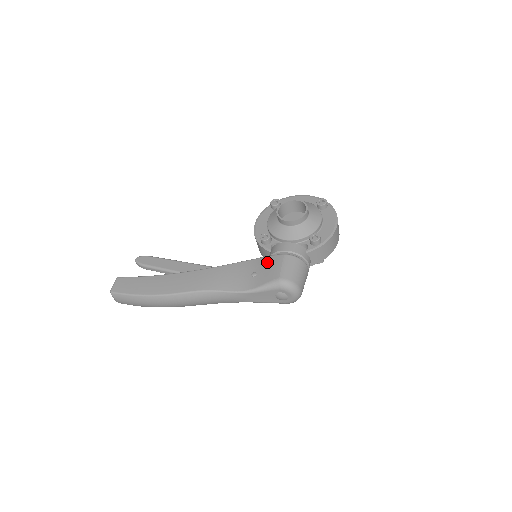
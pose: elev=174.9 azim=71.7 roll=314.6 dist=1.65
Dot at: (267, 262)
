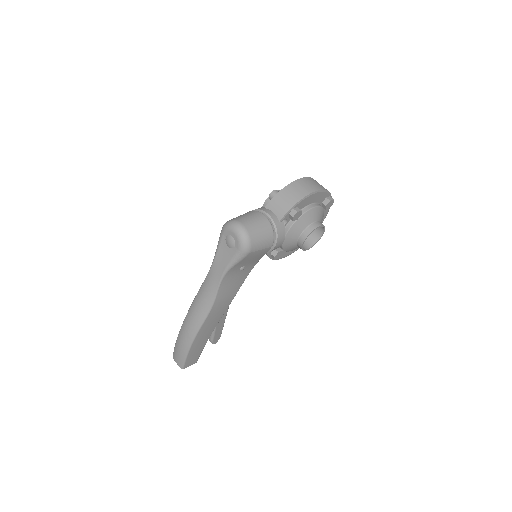
Dot at: occluded
